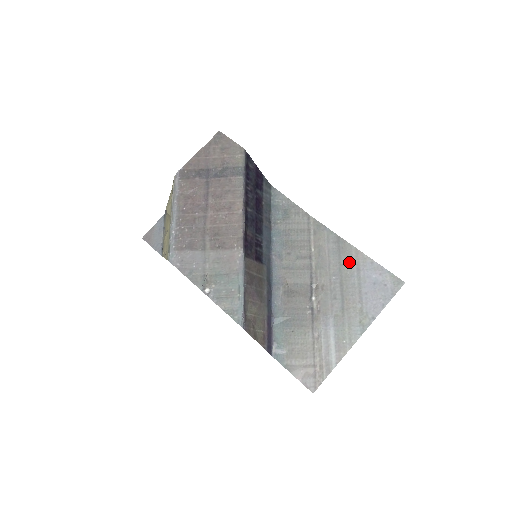
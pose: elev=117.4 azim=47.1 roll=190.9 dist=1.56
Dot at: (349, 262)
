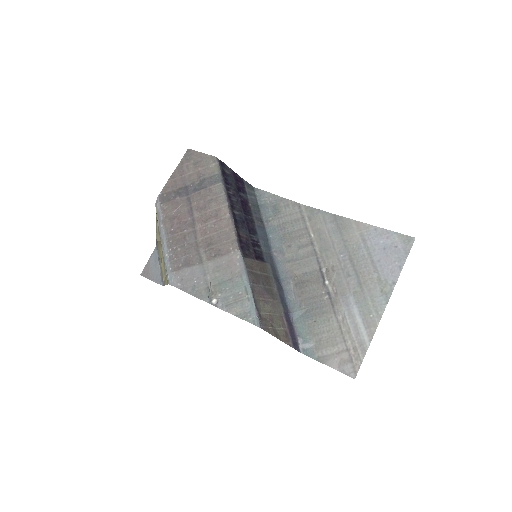
Dot at: (352, 236)
